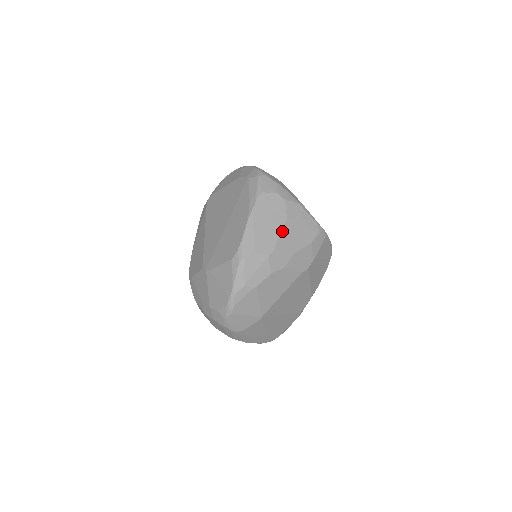
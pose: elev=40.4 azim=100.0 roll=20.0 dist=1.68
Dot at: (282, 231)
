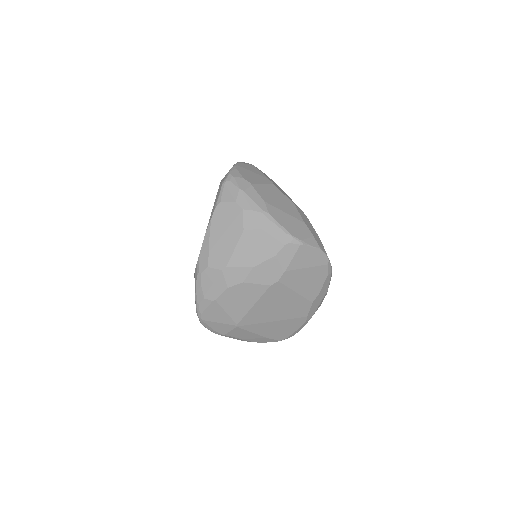
Dot at: (238, 244)
